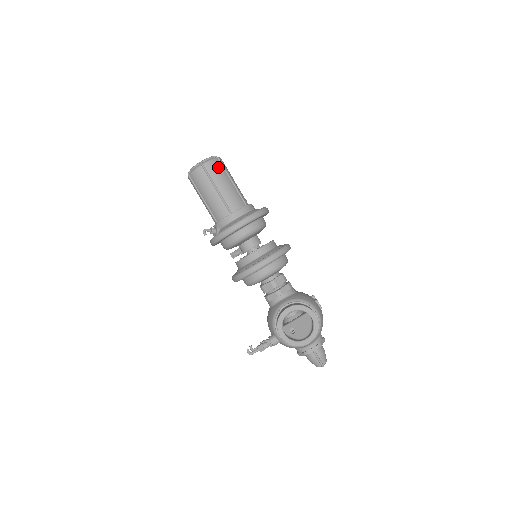
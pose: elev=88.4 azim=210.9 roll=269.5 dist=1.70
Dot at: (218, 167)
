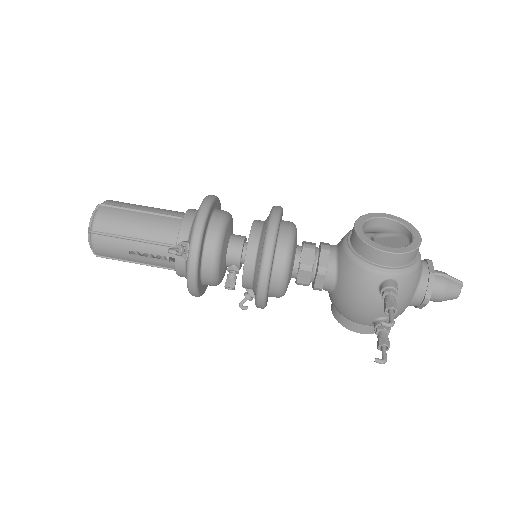
Dot at: (123, 202)
